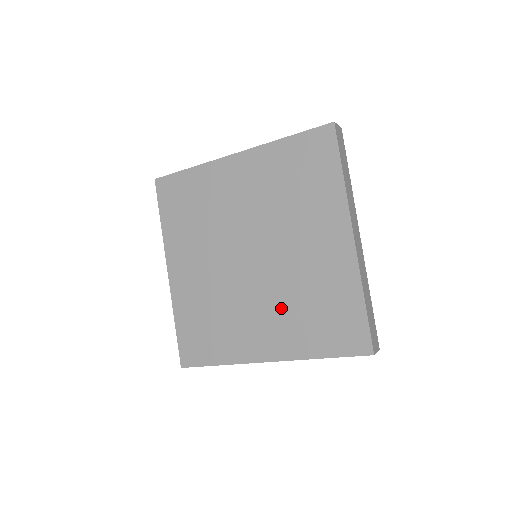
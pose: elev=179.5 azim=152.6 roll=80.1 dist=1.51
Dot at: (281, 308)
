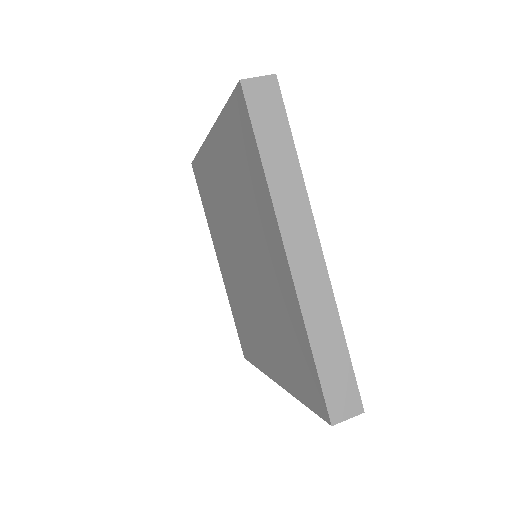
Dot at: (269, 328)
